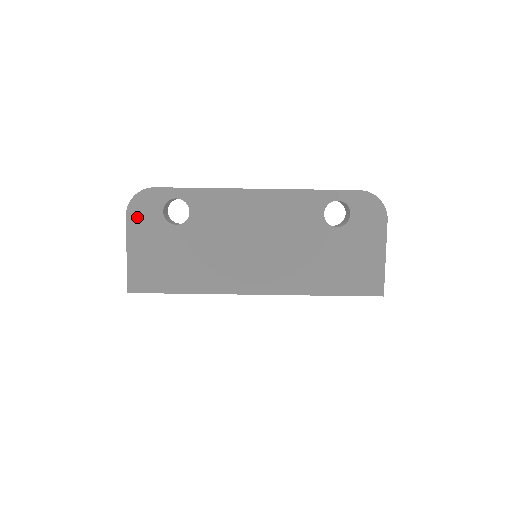
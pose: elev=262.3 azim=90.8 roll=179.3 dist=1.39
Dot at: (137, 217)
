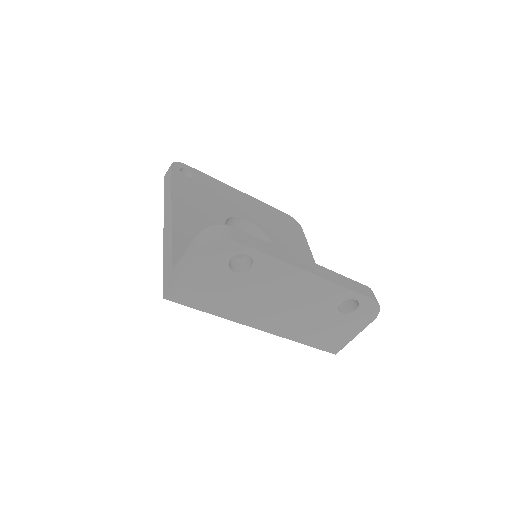
Dot at: (206, 255)
